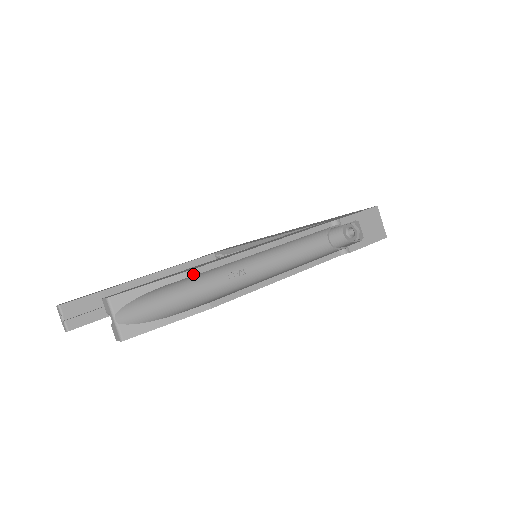
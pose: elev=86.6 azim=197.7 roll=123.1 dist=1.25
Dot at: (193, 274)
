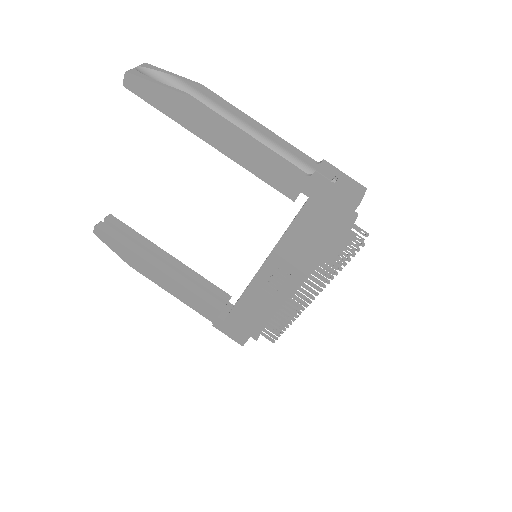
Dot at: (195, 83)
